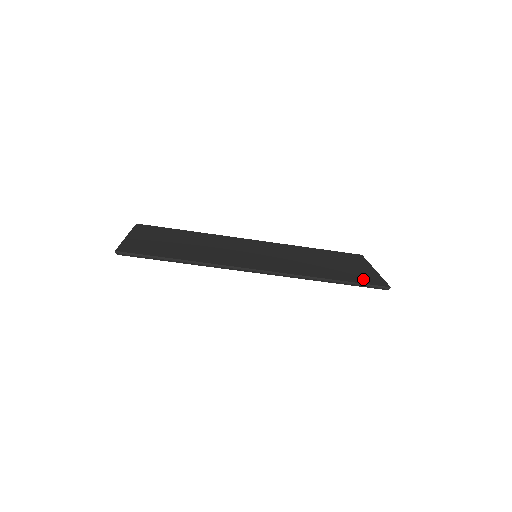
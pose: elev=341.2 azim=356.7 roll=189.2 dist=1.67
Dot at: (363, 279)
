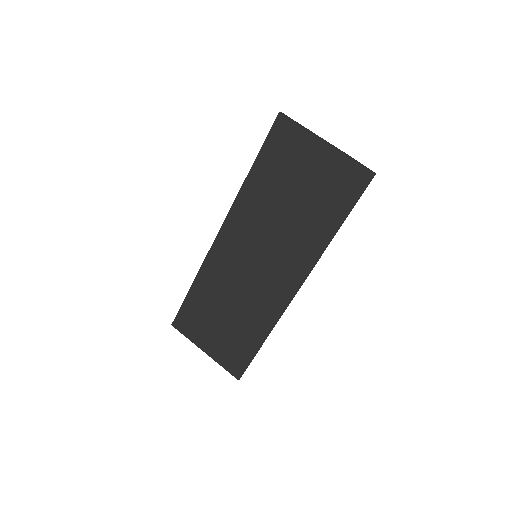
Dot at: (347, 191)
